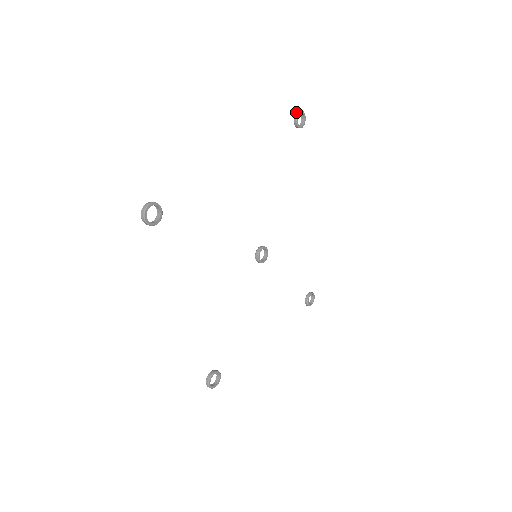
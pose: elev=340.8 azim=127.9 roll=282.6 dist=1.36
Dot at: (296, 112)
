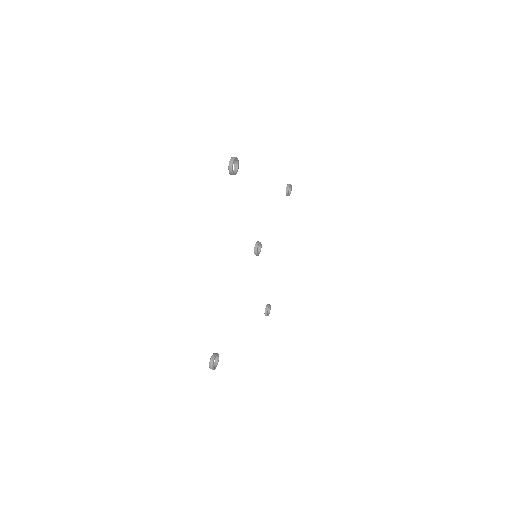
Dot at: (229, 169)
